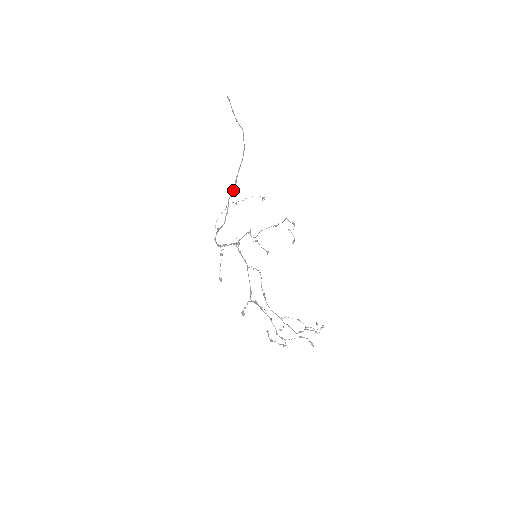
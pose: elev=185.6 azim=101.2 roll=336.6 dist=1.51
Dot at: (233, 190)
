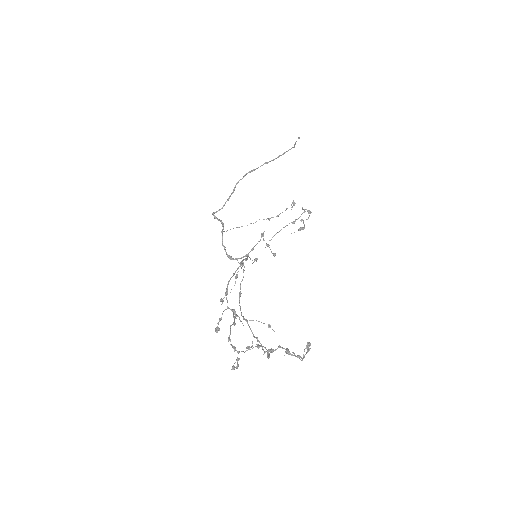
Dot at: occluded
